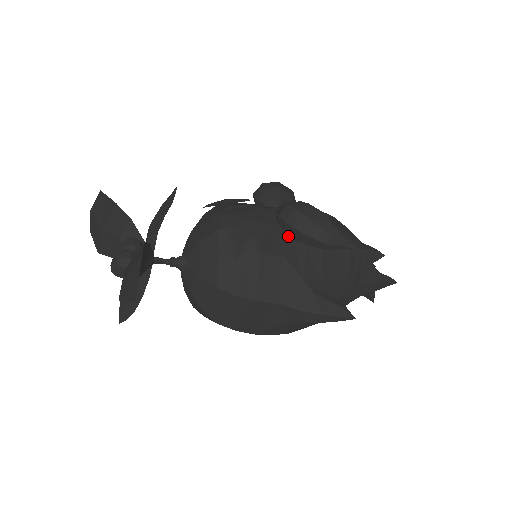
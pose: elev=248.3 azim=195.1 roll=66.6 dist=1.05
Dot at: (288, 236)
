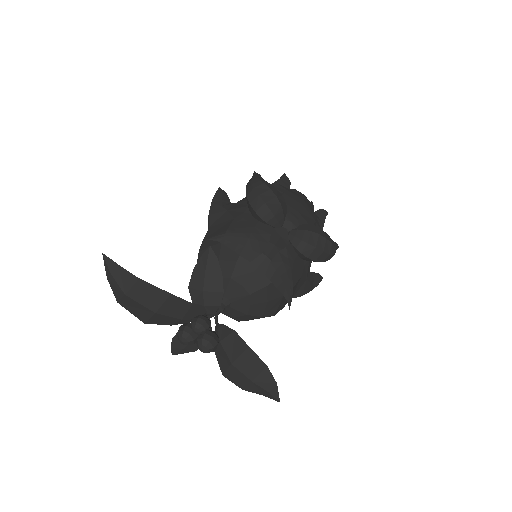
Dot at: (302, 259)
